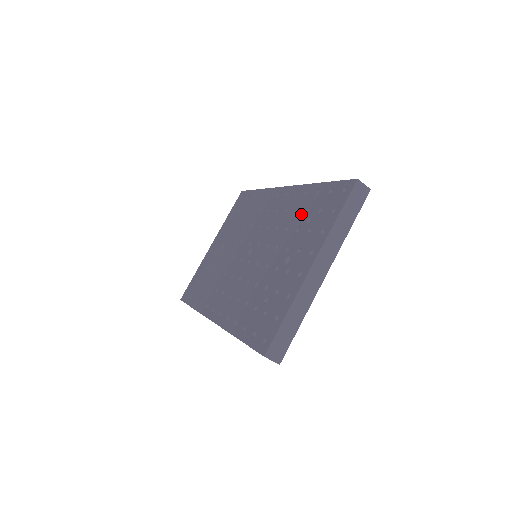
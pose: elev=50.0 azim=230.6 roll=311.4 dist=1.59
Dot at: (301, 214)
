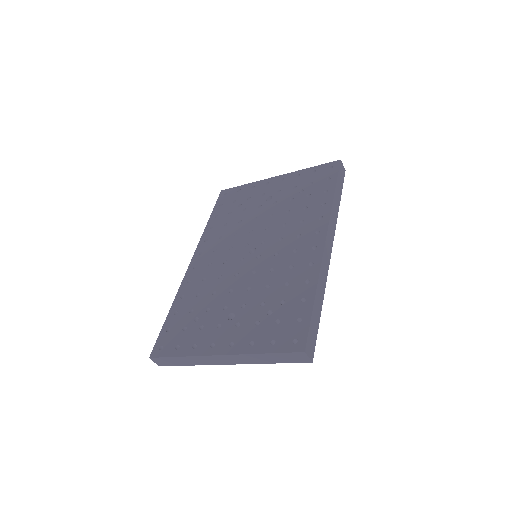
Dot at: (280, 295)
